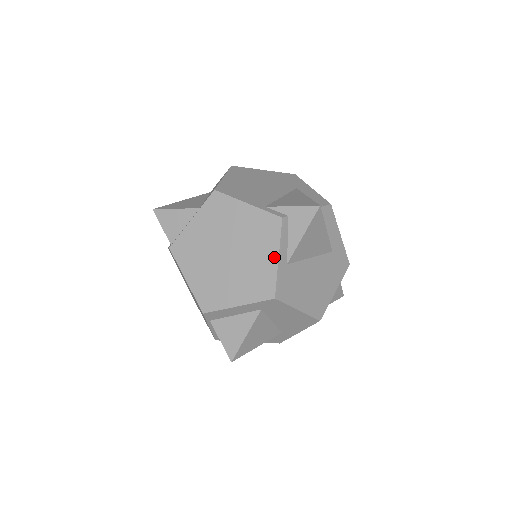
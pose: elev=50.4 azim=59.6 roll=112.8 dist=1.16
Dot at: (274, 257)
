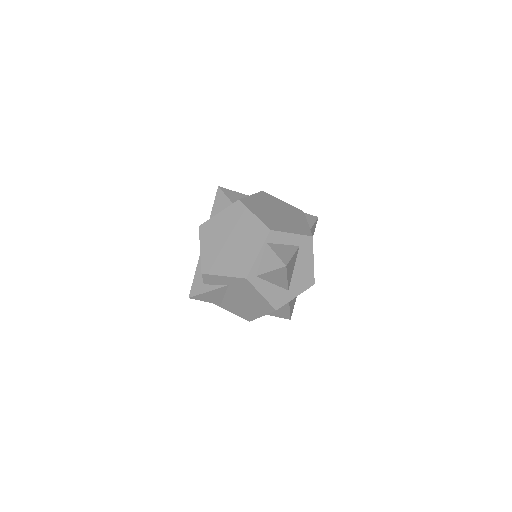
Dot at: (306, 222)
